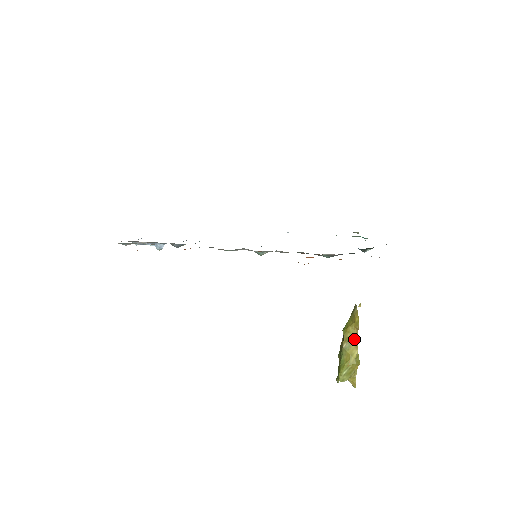
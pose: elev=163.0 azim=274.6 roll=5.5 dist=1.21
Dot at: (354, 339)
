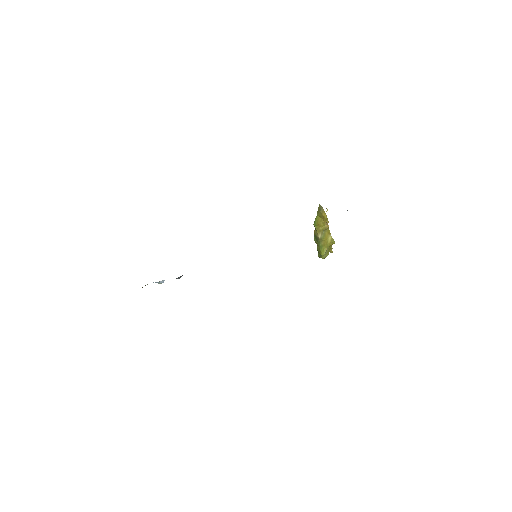
Dot at: (326, 229)
